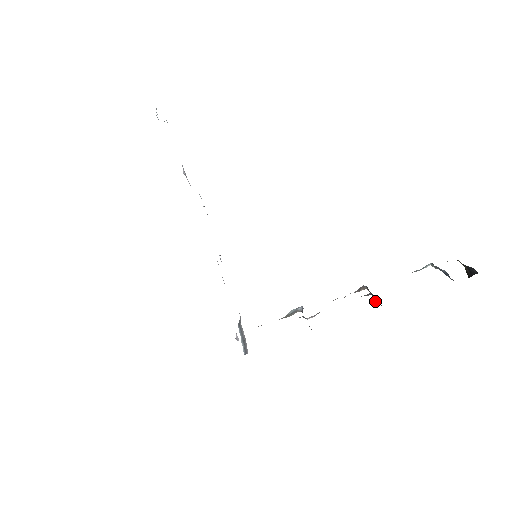
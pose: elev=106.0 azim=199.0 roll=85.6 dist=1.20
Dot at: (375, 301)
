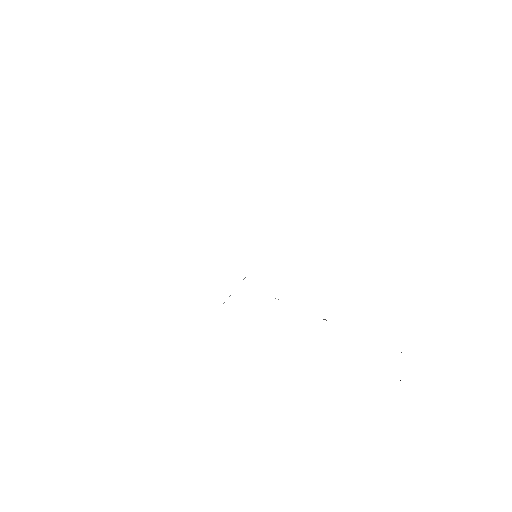
Dot at: occluded
